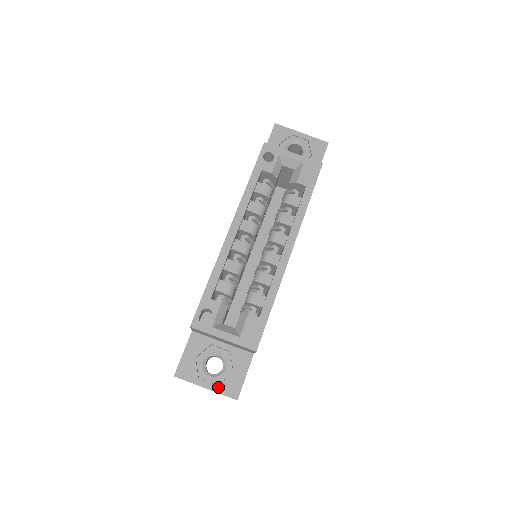
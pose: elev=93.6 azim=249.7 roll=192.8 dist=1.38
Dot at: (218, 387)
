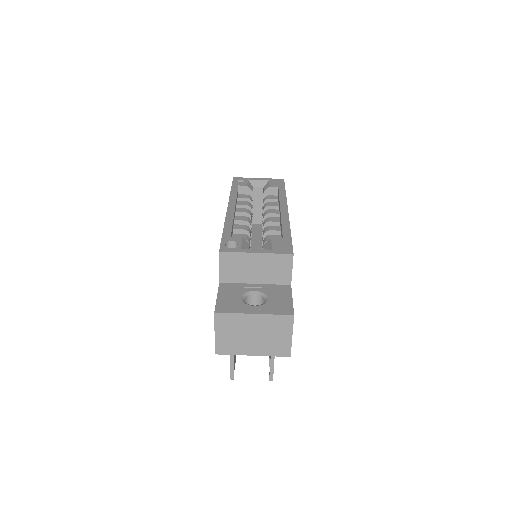
Dot at: (267, 311)
